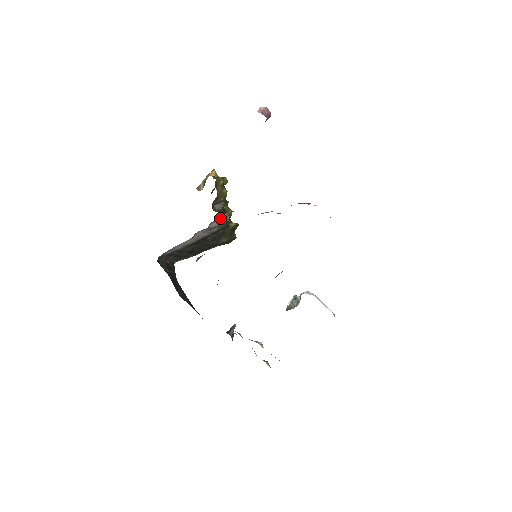
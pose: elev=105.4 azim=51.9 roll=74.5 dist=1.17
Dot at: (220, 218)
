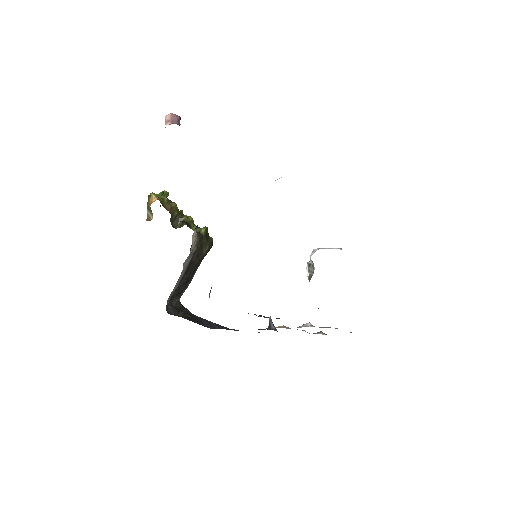
Dot at: (193, 238)
